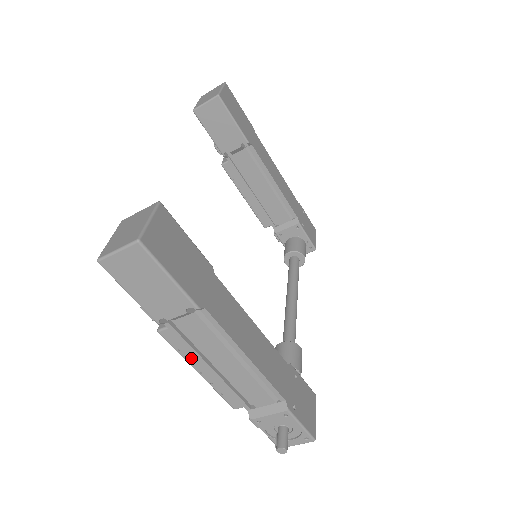
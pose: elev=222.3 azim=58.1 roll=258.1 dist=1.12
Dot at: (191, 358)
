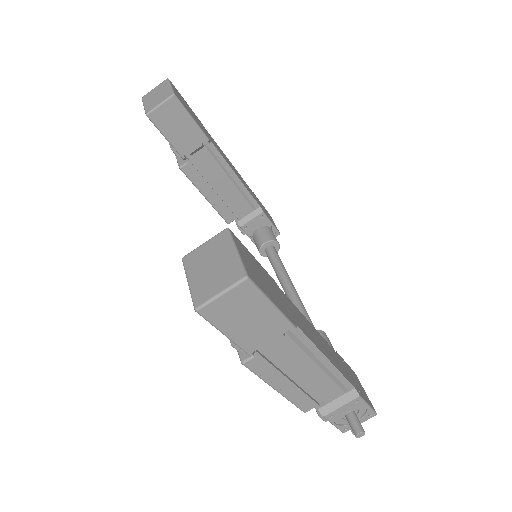
Dot at: (272, 379)
